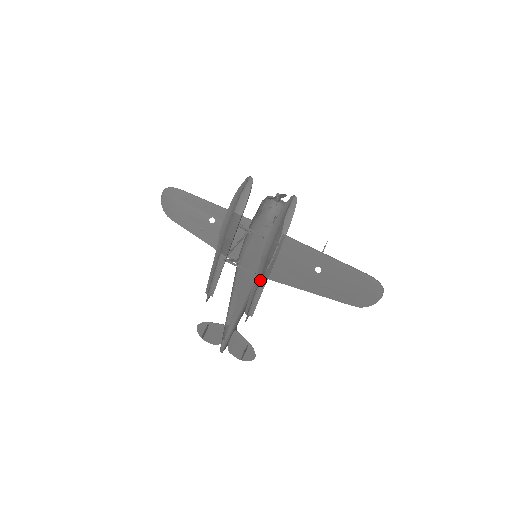
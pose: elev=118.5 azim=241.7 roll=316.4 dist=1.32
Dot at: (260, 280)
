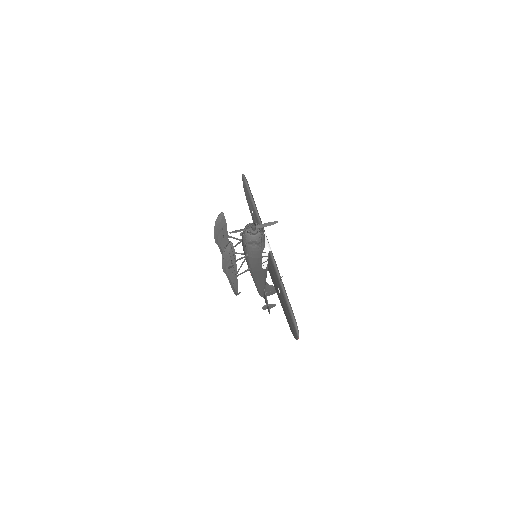
Dot at: (229, 280)
